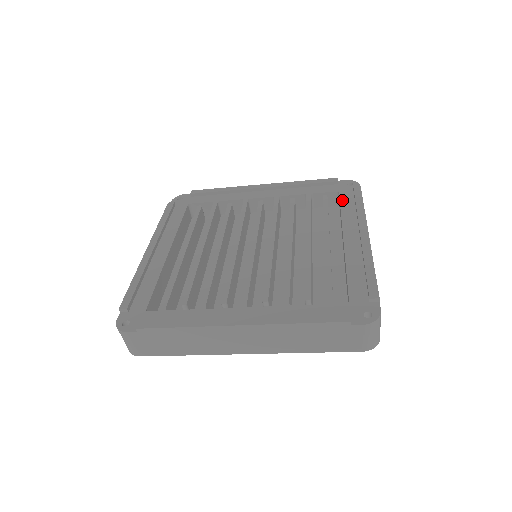
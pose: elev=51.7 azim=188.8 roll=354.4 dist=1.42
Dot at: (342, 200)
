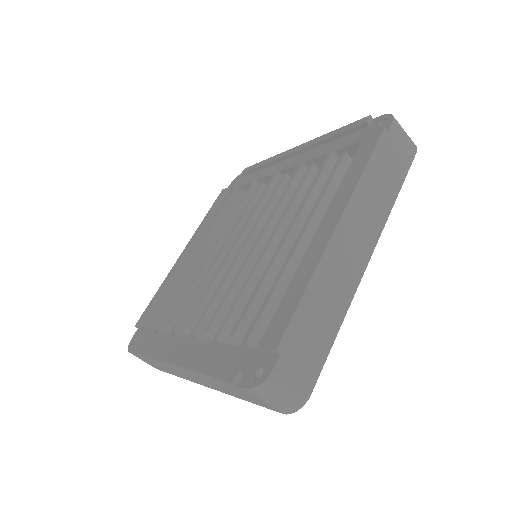
Dot at: (355, 158)
